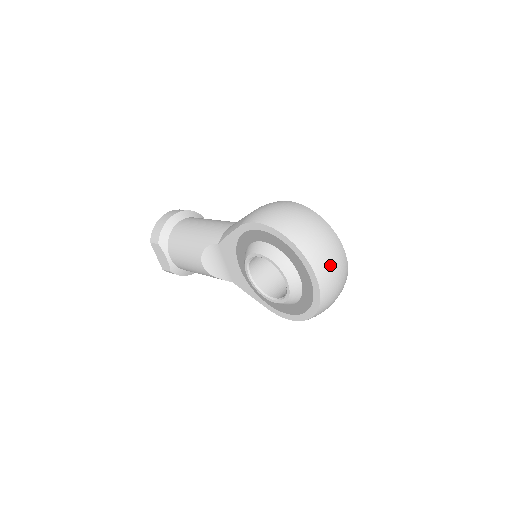
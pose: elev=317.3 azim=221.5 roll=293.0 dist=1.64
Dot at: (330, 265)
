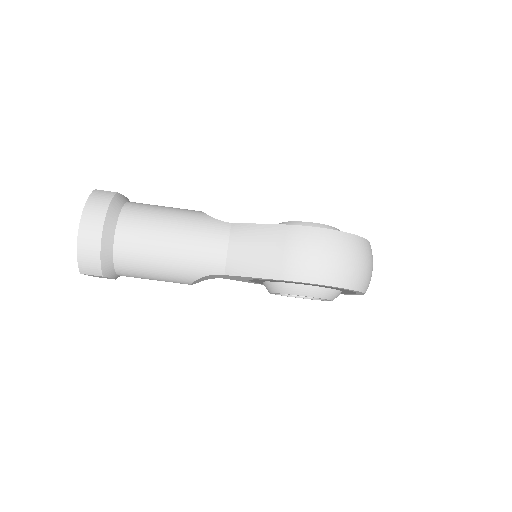
Dot at: occluded
